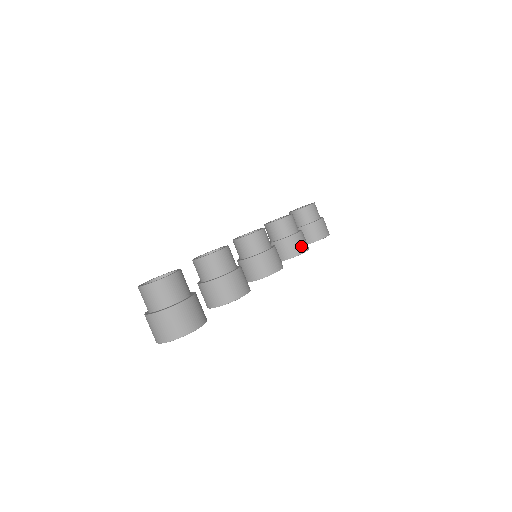
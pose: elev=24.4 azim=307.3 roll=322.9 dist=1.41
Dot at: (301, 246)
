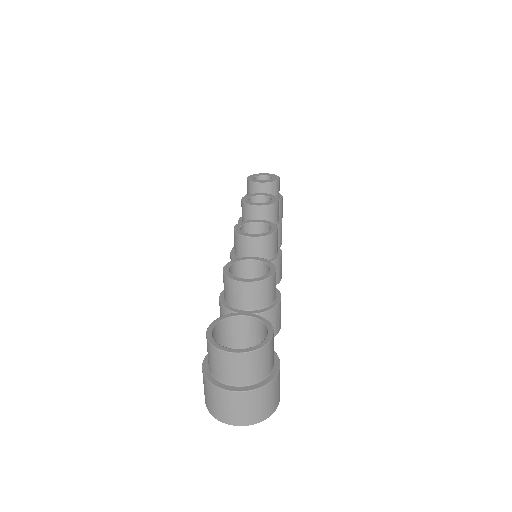
Dot at: (280, 239)
